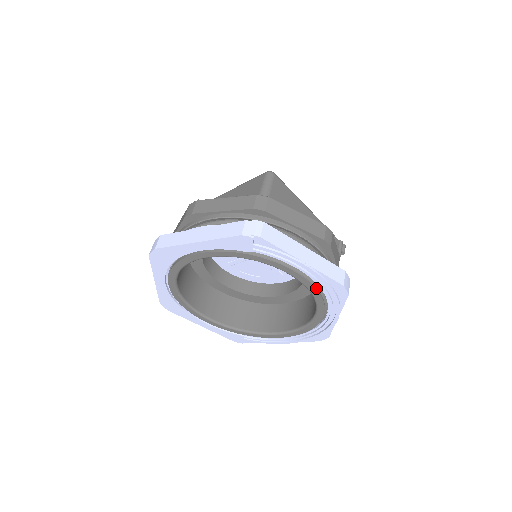
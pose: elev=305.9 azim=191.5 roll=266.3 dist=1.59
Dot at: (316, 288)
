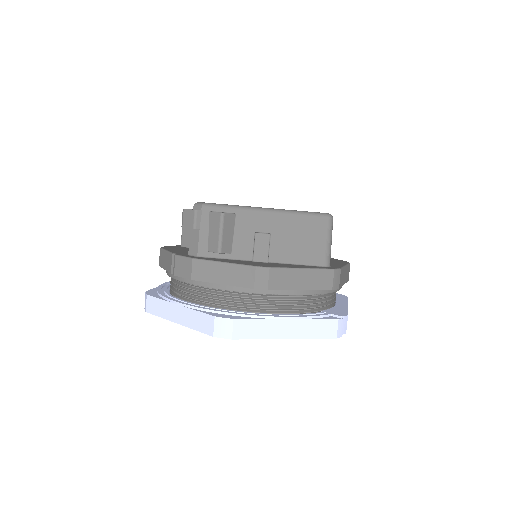
Dot at: occluded
